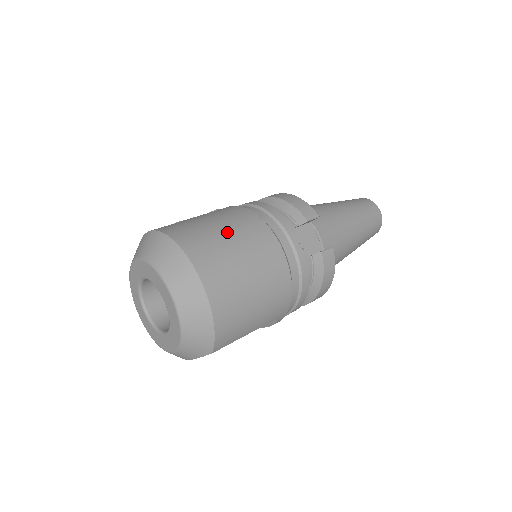
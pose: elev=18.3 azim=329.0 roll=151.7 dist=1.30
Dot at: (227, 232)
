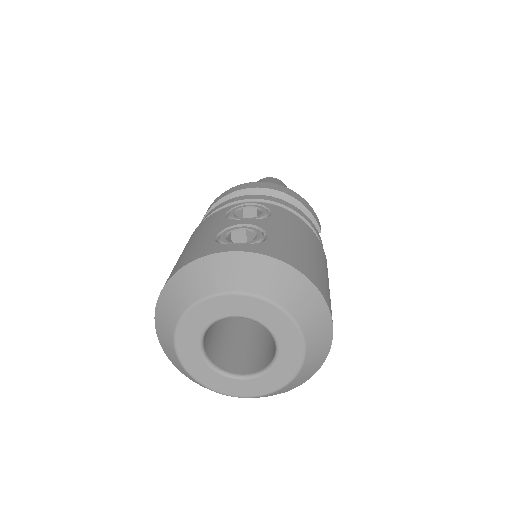
Dot at: (319, 260)
